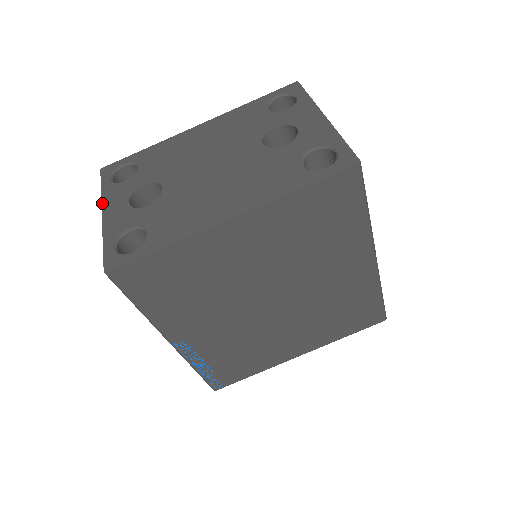
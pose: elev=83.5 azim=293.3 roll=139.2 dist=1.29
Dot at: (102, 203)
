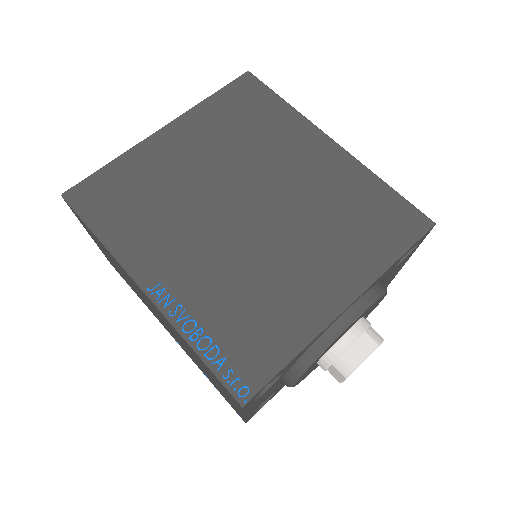
Dot at: occluded
